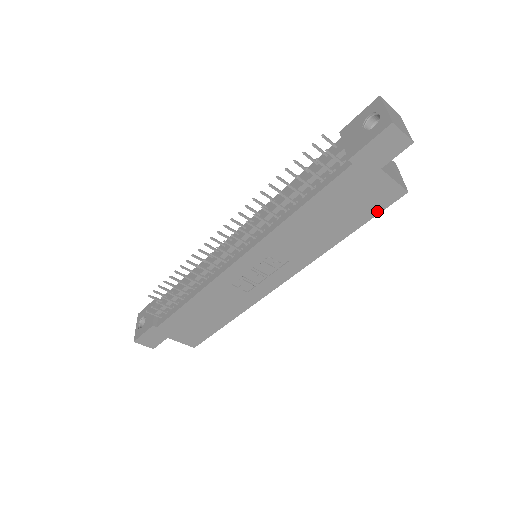
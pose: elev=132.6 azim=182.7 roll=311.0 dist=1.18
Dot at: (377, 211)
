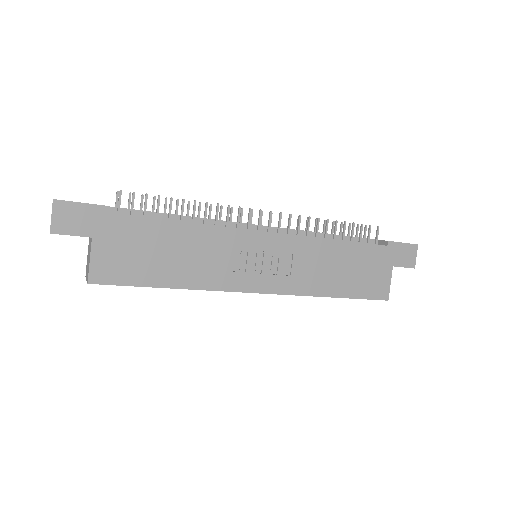
Dot at: (366, 296)
